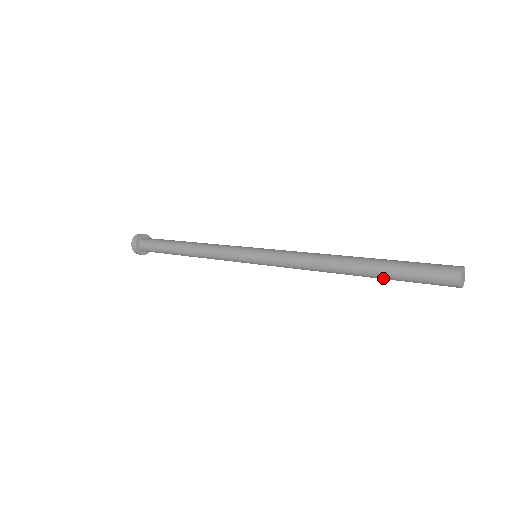
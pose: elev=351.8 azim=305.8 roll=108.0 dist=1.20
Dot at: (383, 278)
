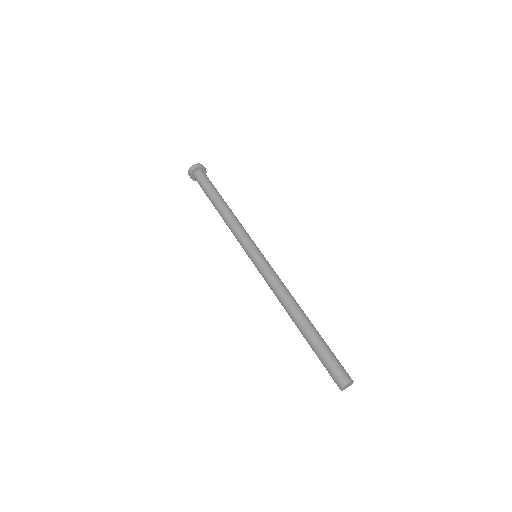
Dot at: occluded
